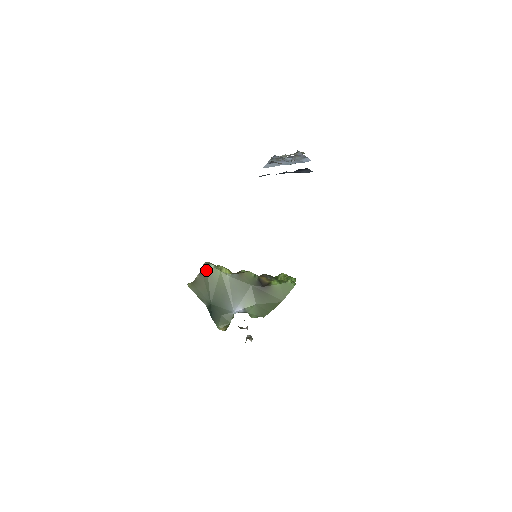
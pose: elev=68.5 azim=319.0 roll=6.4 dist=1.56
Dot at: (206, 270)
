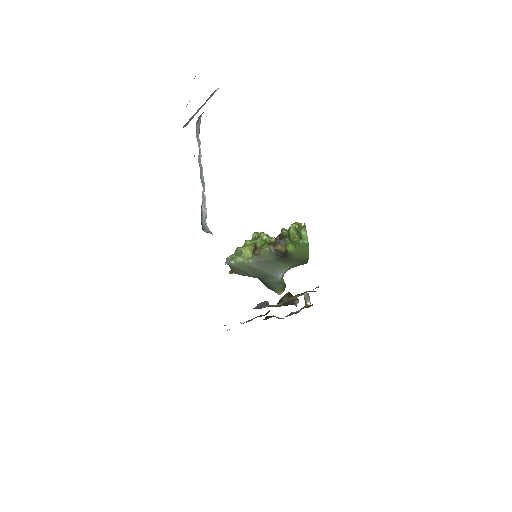
Dot at: occluded
